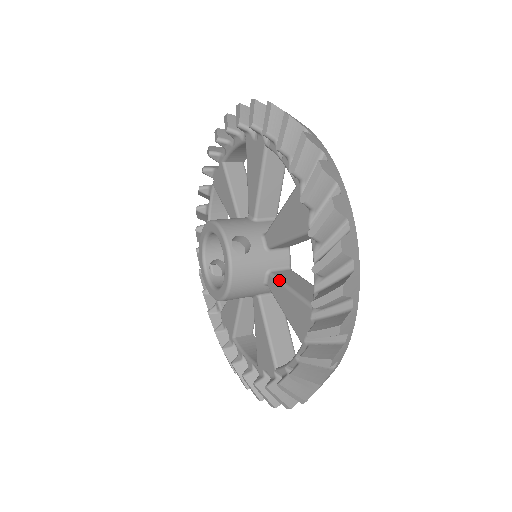
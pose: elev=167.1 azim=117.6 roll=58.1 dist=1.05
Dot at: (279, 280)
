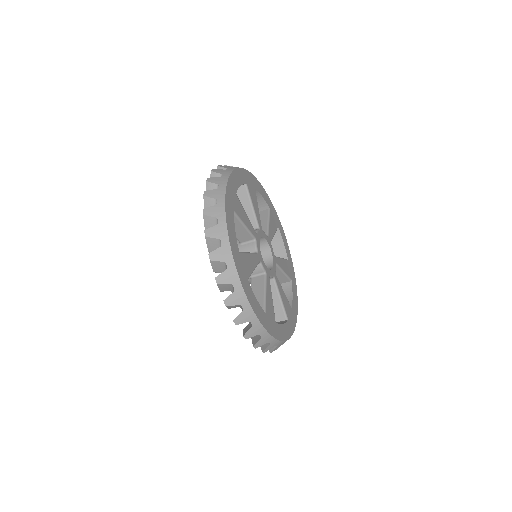
Dot at: occluded
